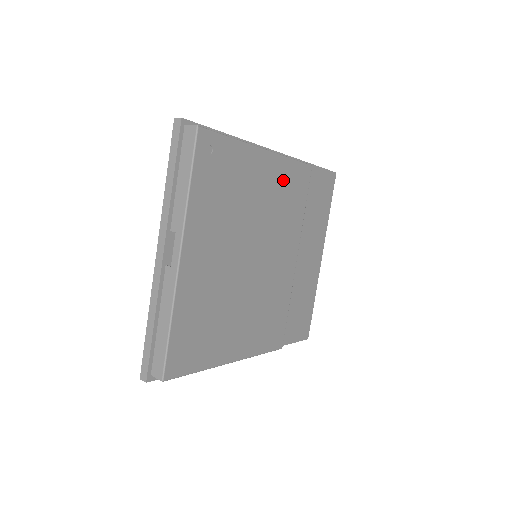
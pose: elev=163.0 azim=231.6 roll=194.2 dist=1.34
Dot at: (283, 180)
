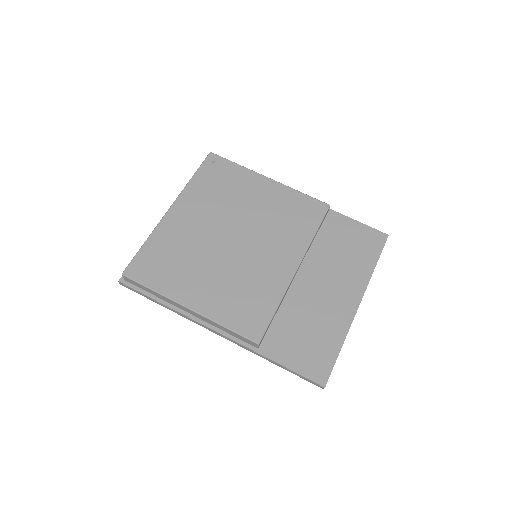
Dot at: (287, 202)
